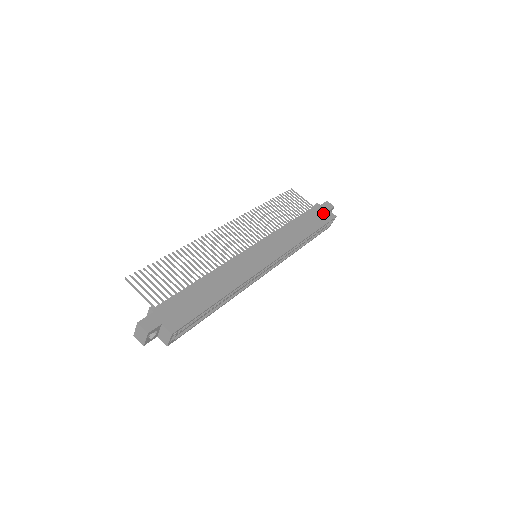
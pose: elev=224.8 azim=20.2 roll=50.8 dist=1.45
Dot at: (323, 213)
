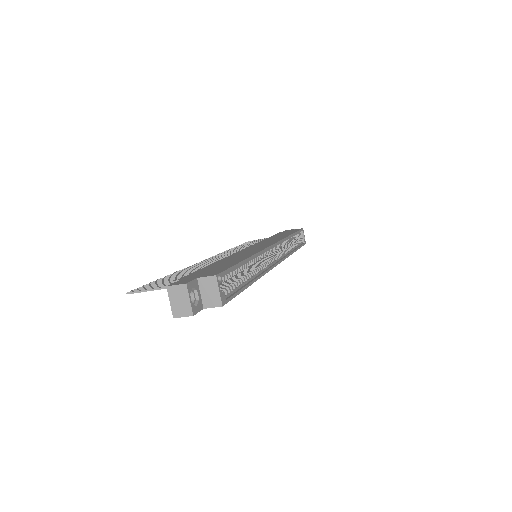
Dot at: (289, 231)
